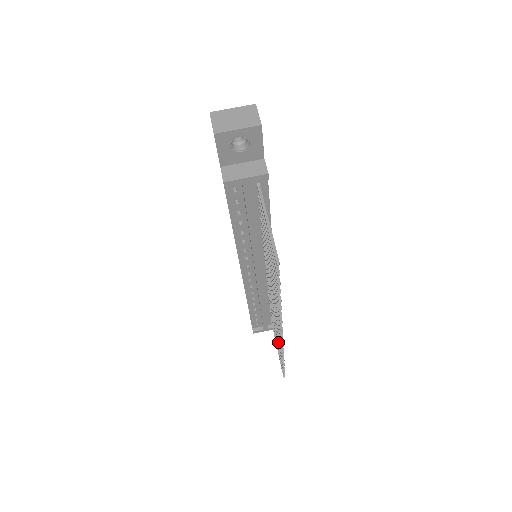
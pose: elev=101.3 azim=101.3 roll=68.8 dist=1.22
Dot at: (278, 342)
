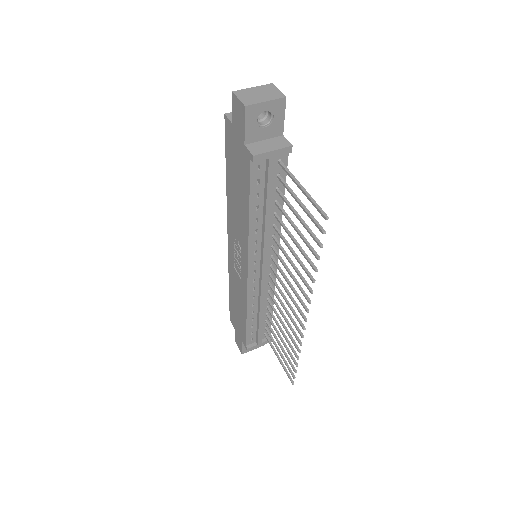
Dot at: (288, 342)
